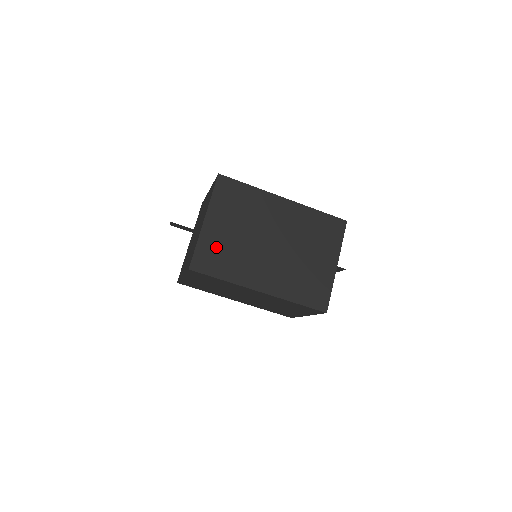
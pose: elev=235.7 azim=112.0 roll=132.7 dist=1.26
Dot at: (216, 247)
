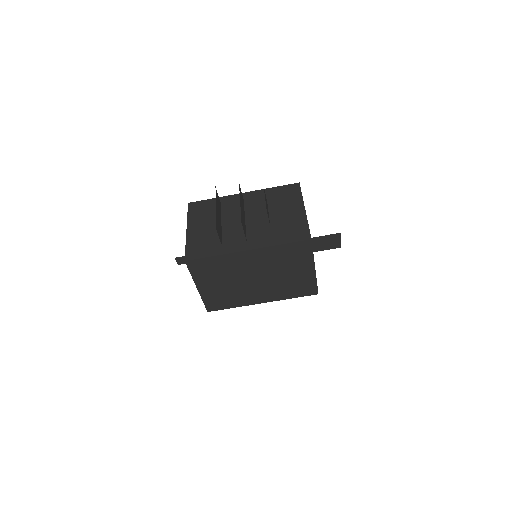
Dot at: (201, 240)
